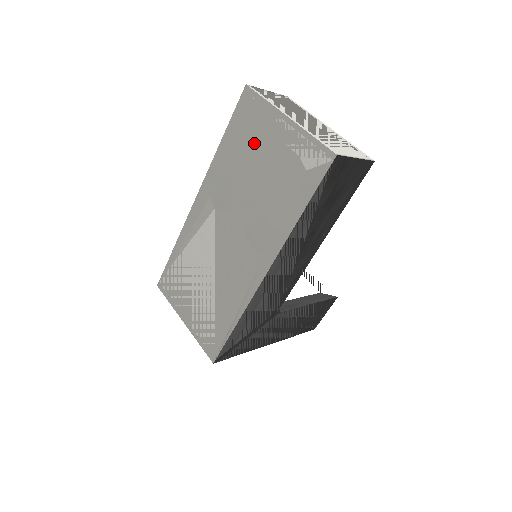
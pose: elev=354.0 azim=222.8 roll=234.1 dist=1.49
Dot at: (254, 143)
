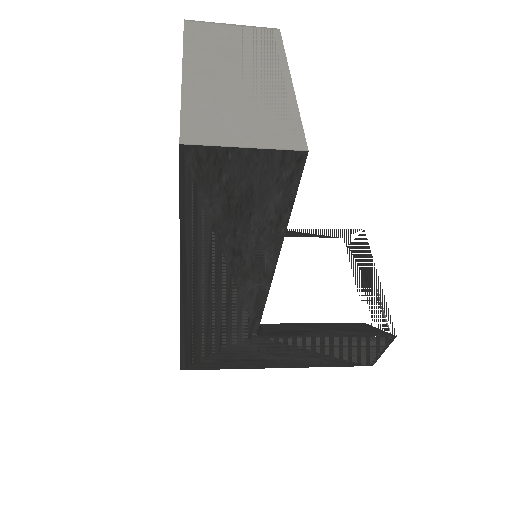
Dot at: occluded
